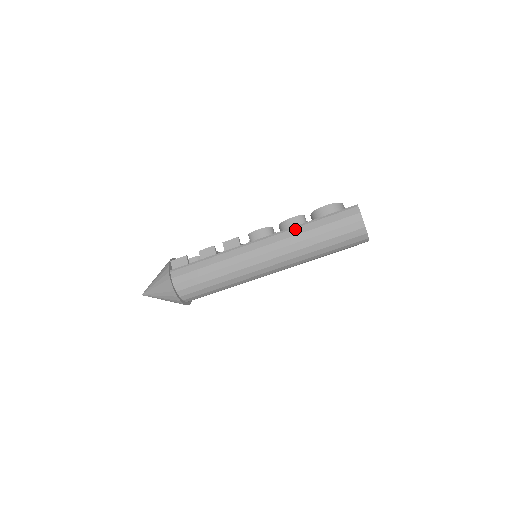
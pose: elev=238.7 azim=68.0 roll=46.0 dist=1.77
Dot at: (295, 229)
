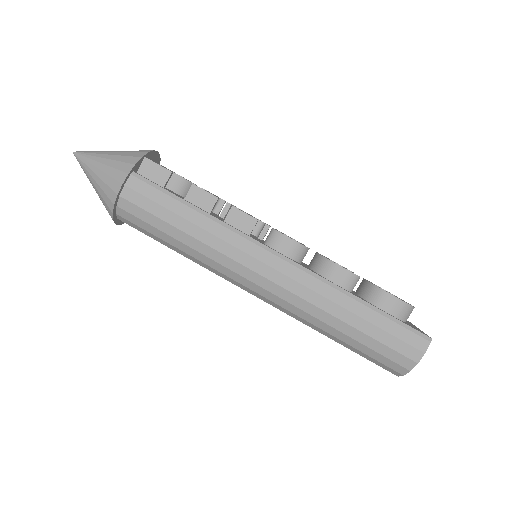
Dot at: (334, 290)
